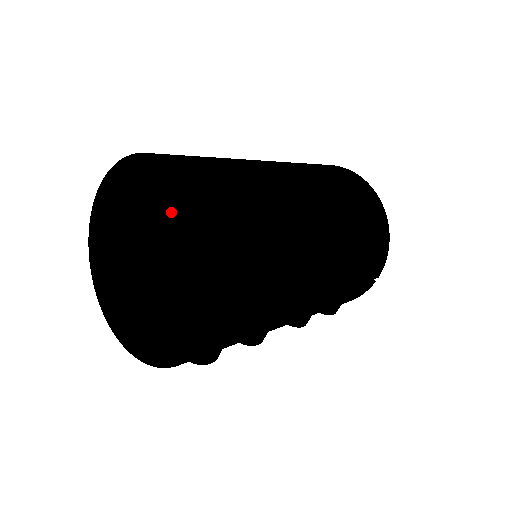
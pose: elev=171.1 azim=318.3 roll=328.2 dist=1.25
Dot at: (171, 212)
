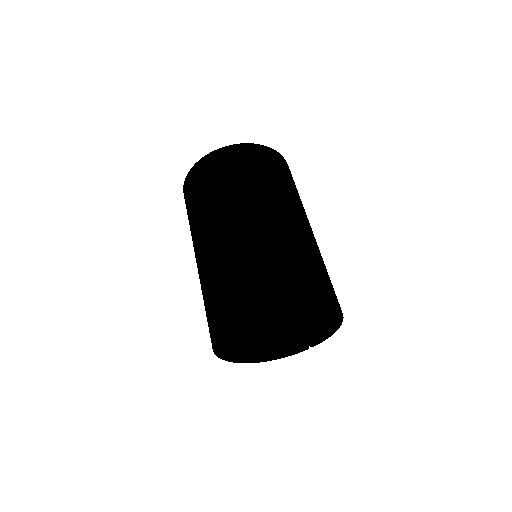
Dot at: (322, 321)
